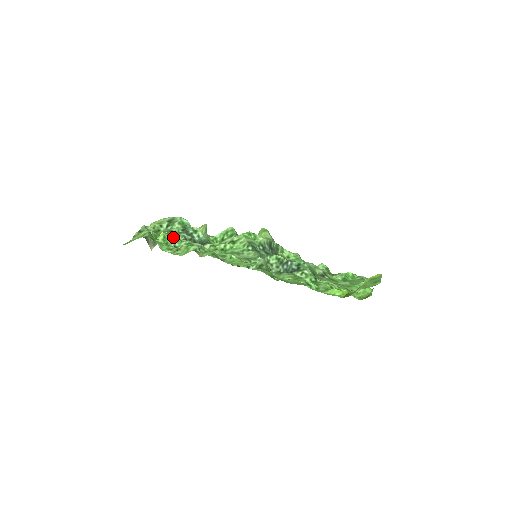
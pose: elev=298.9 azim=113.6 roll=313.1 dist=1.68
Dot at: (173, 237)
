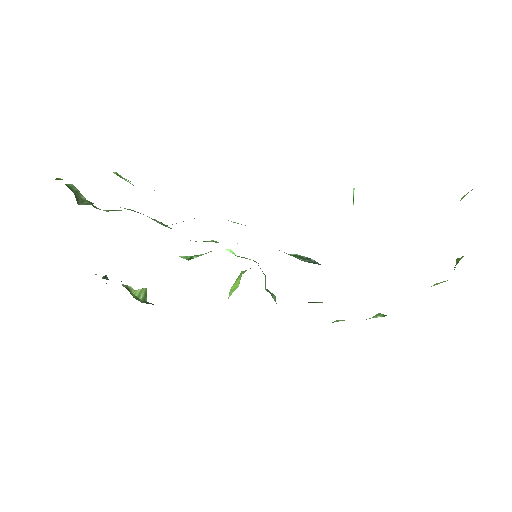
Dot at: occluded
